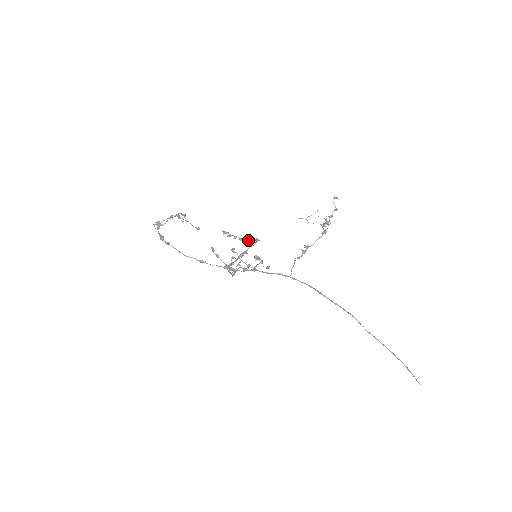
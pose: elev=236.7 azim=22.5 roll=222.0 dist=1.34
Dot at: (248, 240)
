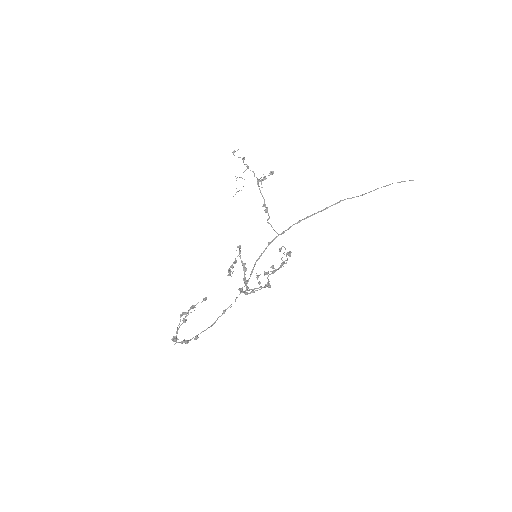
Dot at: occluded
